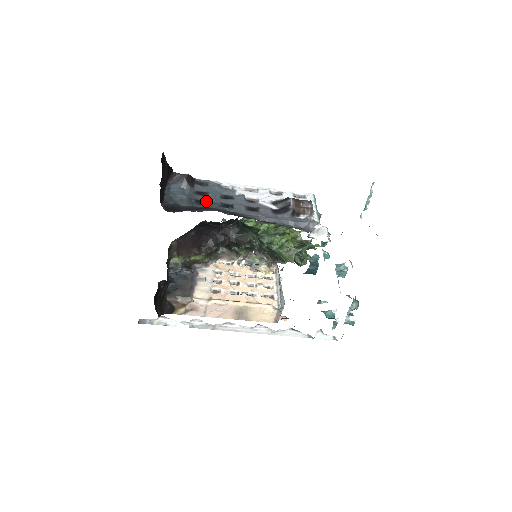
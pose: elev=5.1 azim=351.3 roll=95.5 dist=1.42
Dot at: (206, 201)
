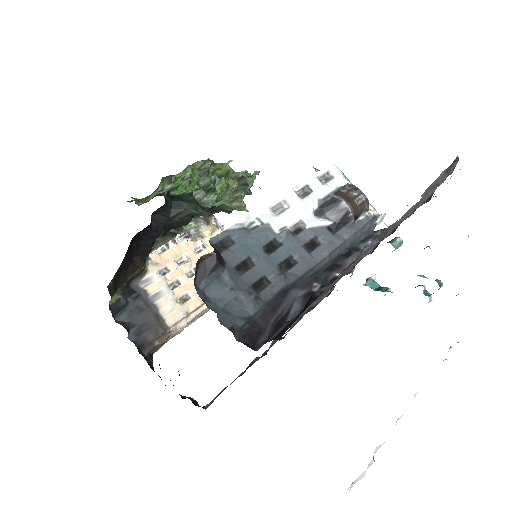
Dot at: (263, 277)
